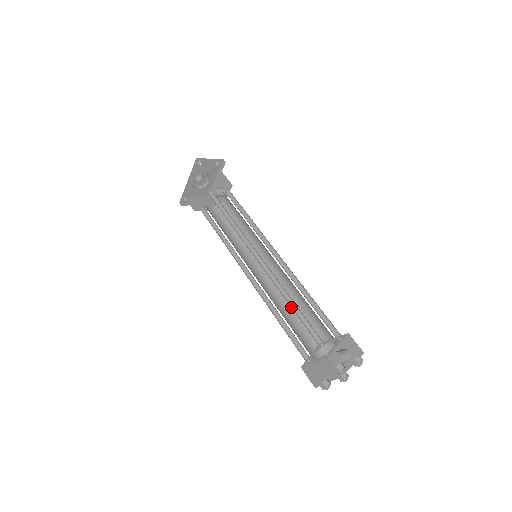
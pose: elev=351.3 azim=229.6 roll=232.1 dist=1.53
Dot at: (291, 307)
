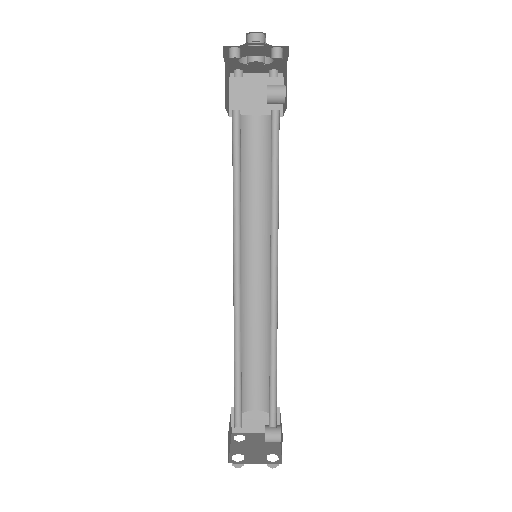
Dot at: (236, 366)
